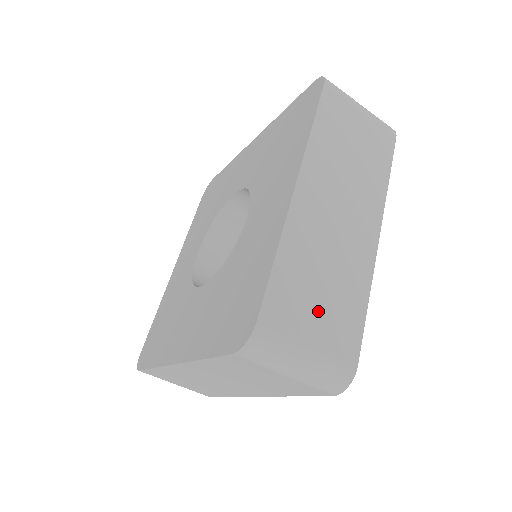
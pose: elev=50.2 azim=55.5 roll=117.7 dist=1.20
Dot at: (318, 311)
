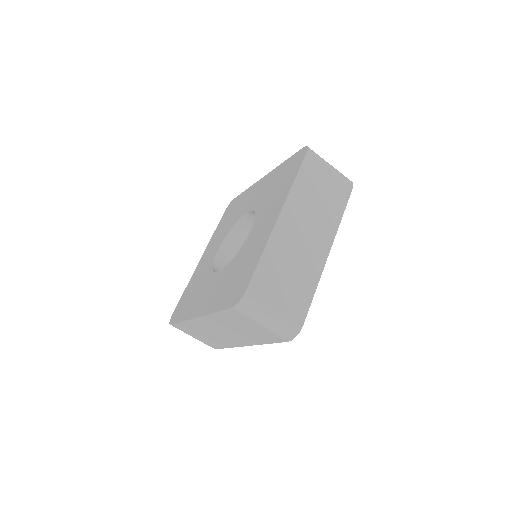
Dot at: (283, 290)
